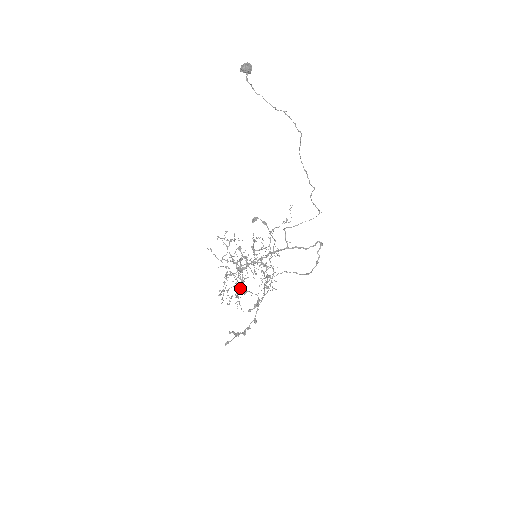
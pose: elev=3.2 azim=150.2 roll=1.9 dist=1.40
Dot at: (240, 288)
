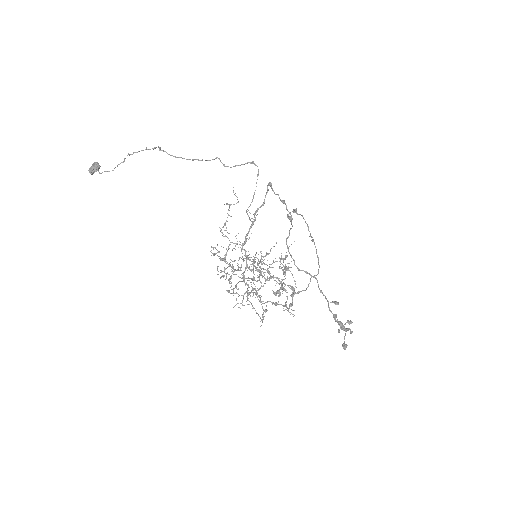
Dot at: (274, 294)
